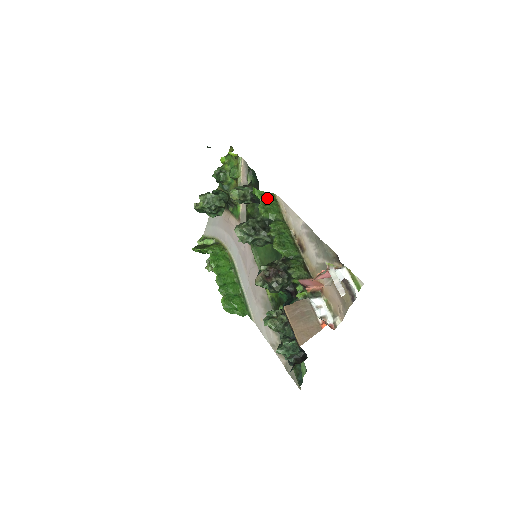
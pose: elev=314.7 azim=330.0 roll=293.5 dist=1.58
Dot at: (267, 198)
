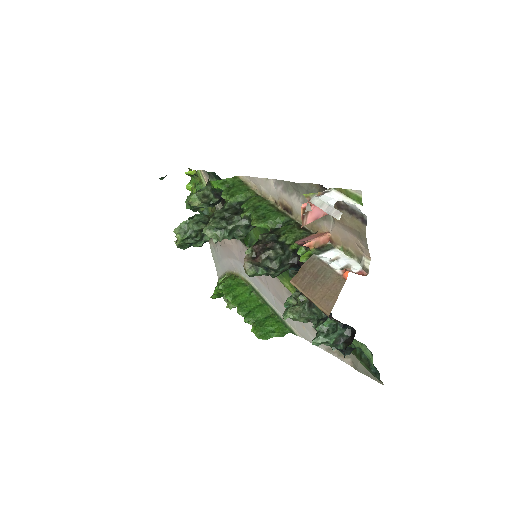
Dot at: (229, 184)
